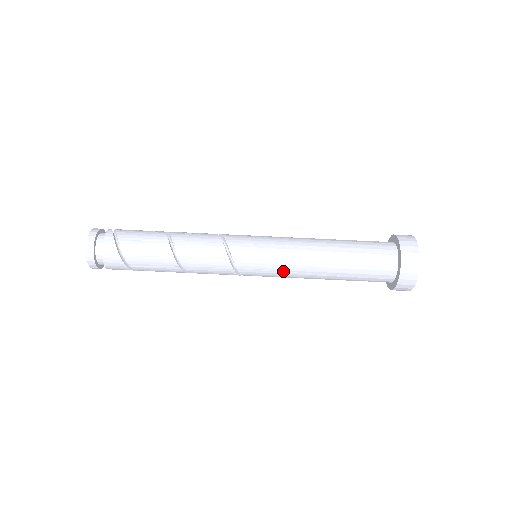
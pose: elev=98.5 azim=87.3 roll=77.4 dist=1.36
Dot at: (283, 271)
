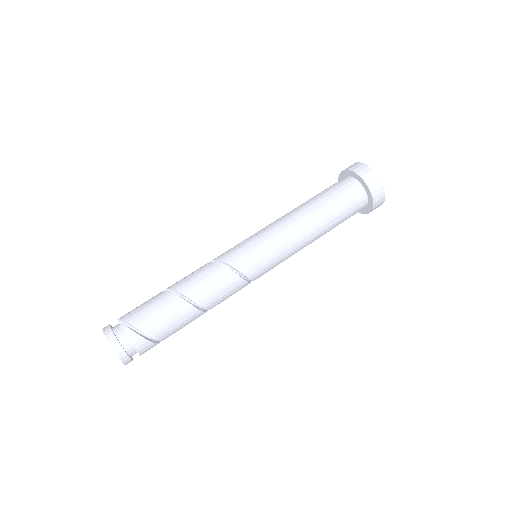
Dot at: occluded
